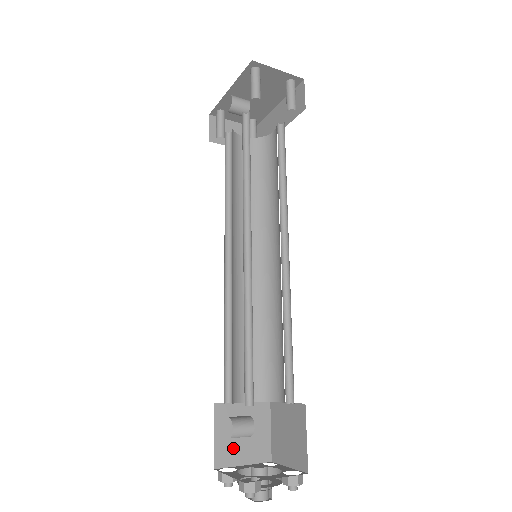
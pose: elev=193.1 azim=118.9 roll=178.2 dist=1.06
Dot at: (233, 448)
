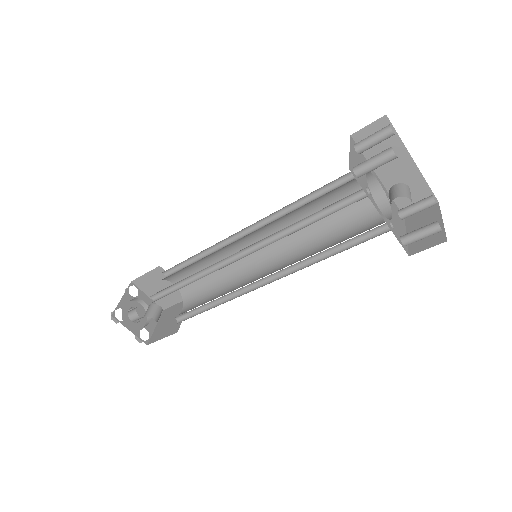
Dot at: occluded
